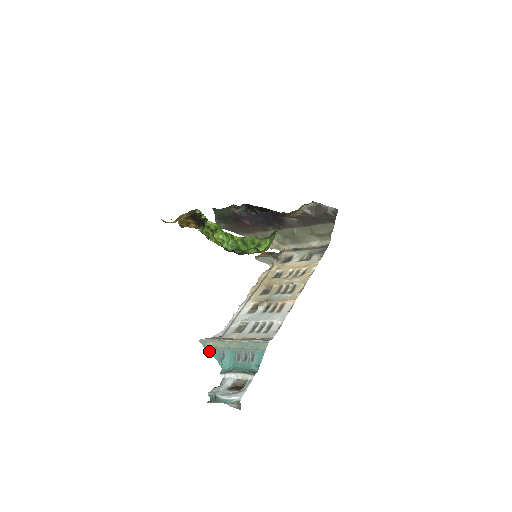
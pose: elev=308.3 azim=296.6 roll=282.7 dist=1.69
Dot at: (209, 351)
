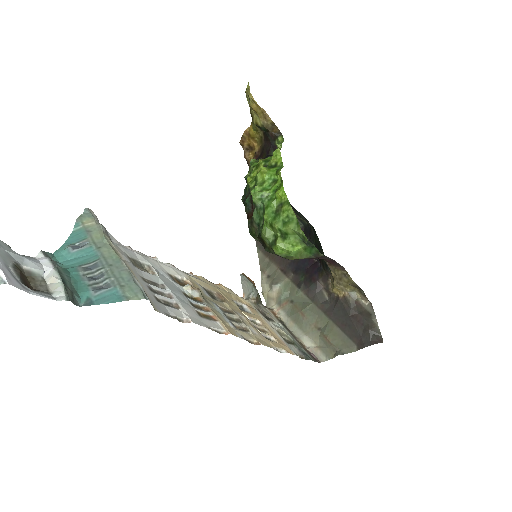
Dot at: (77, 225)
